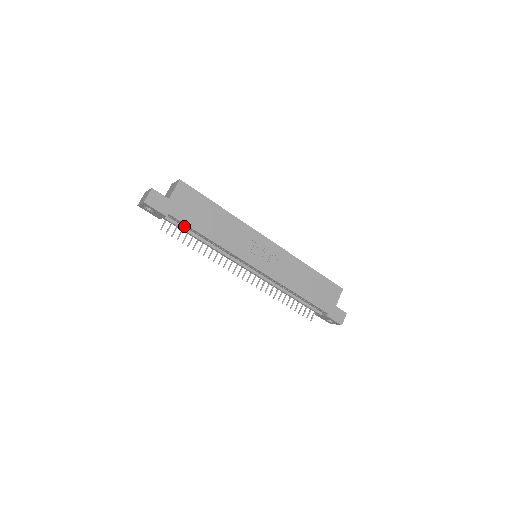
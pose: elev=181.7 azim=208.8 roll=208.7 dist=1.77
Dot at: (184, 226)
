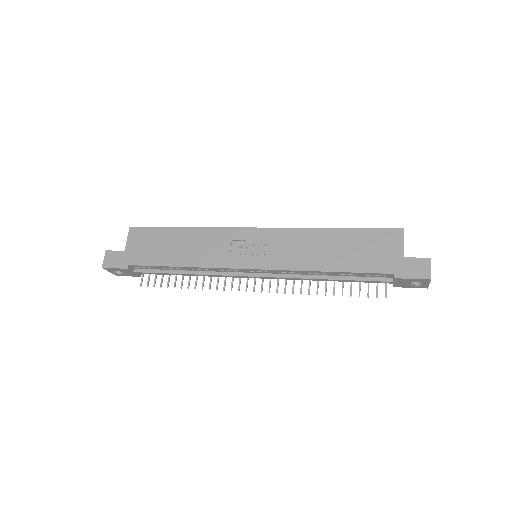
Dot at: (155, 269)
